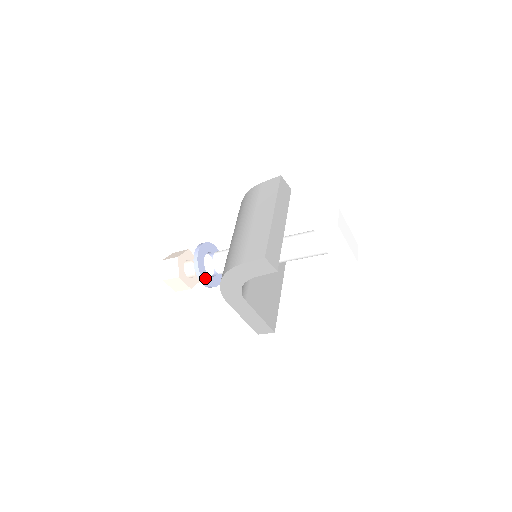
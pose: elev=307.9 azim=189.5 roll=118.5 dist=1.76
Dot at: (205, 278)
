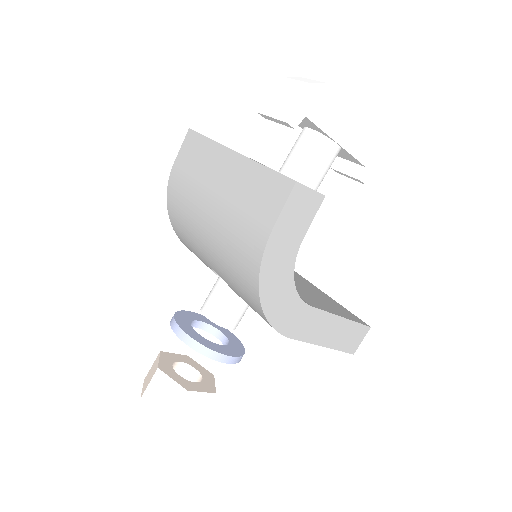
Dot at: (223, 352)
